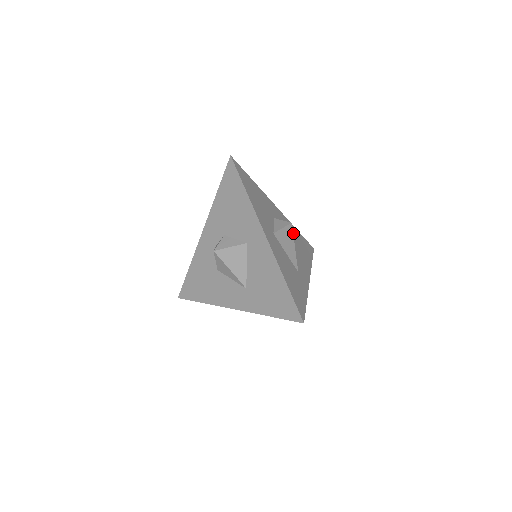
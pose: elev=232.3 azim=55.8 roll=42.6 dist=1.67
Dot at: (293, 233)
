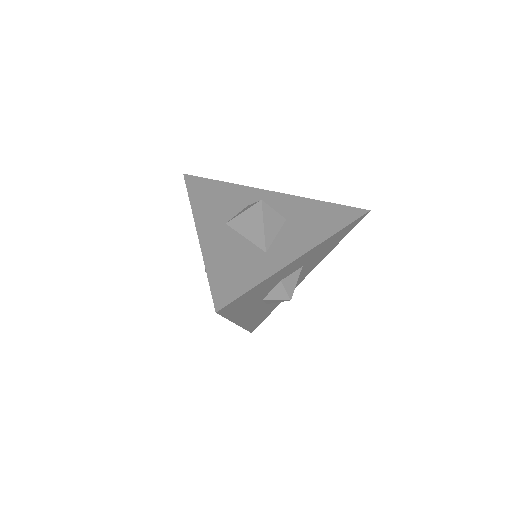
Dot at: (301, 208)
